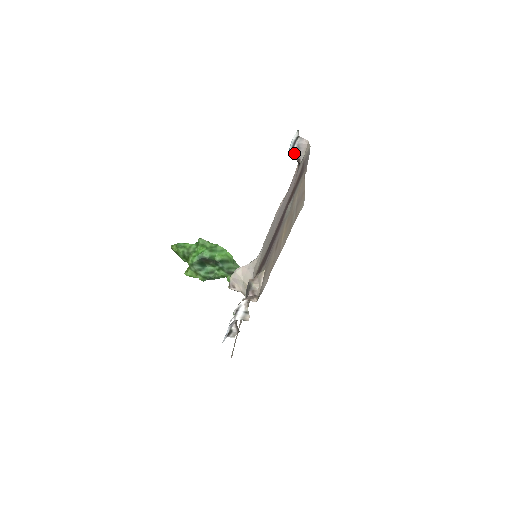
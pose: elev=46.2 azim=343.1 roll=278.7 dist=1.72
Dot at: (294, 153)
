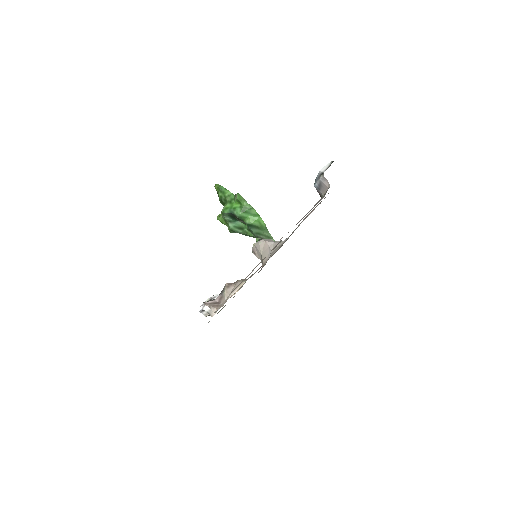
Dot at: (316, 186)
